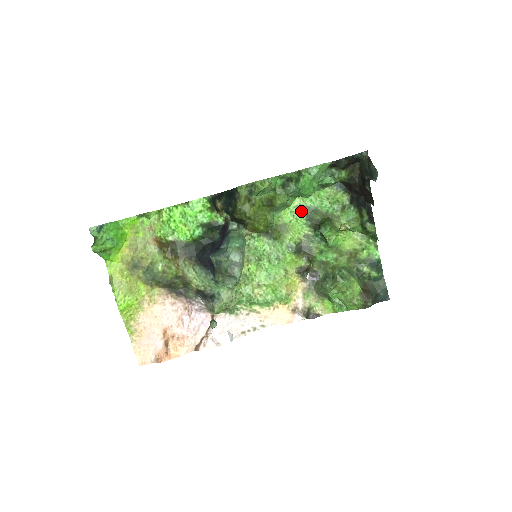
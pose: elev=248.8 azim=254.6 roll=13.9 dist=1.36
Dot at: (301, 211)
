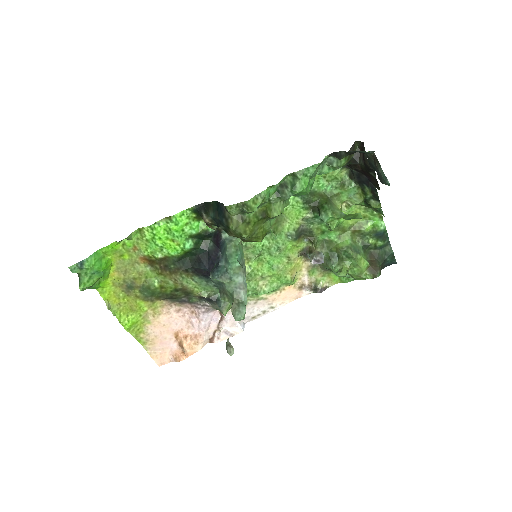
Dot at: (296, 196)
